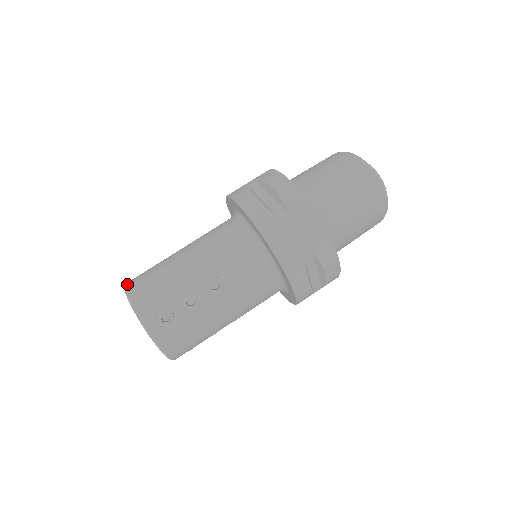
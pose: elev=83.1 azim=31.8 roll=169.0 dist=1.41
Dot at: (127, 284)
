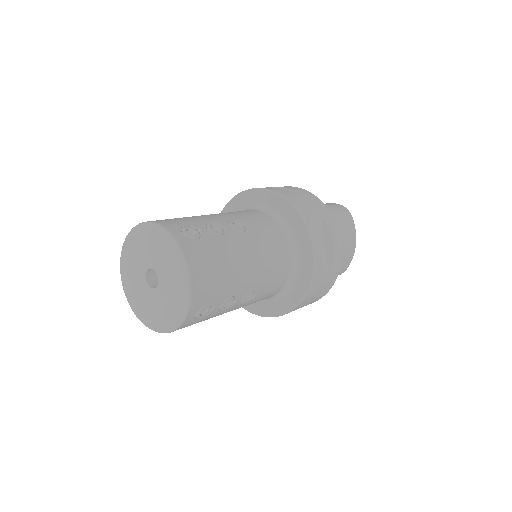
Dot at: occluded
